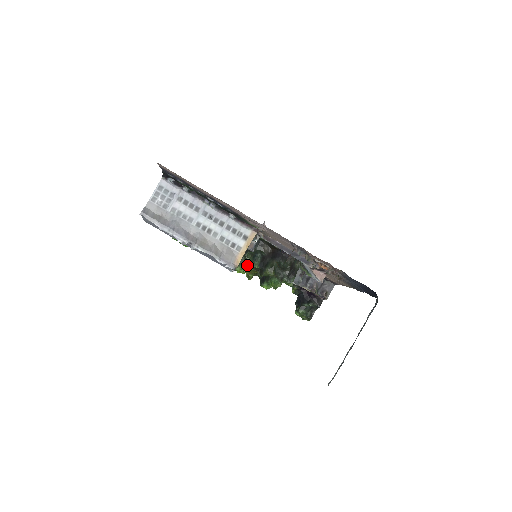
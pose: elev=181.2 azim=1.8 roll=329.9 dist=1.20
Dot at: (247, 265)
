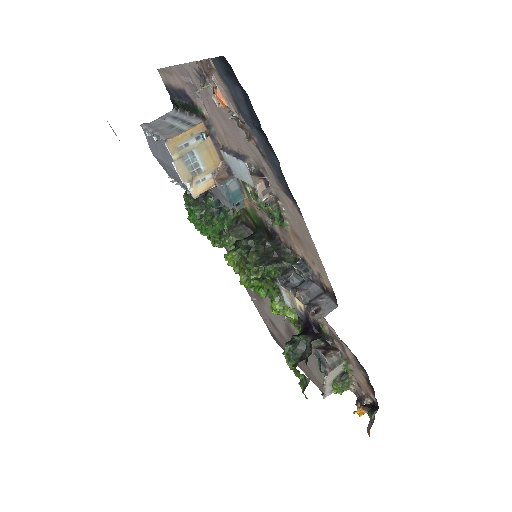
Dot at: (236, 251)
